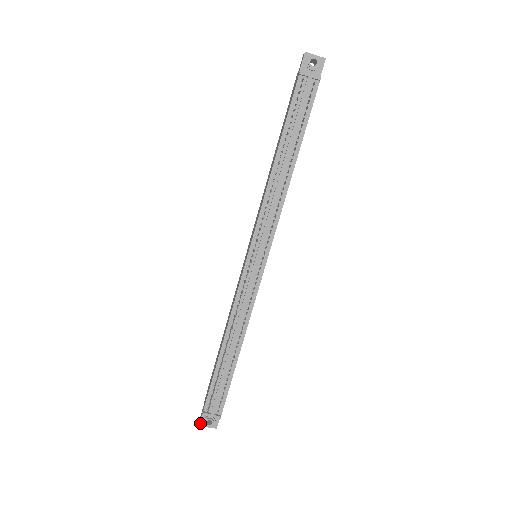
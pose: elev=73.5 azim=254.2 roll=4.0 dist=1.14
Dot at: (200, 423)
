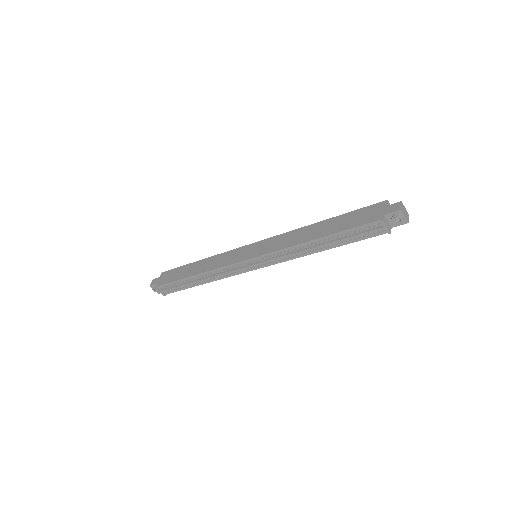
Dot at: (151, 286)
